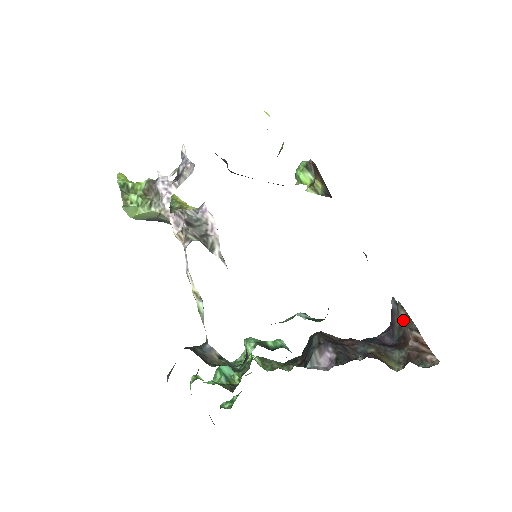
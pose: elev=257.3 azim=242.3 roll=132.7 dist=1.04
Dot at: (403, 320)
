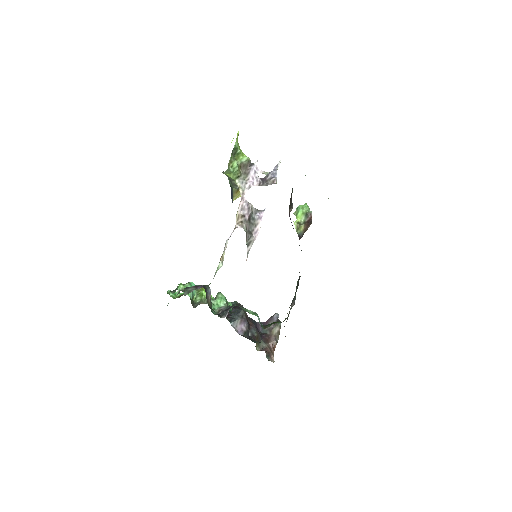
Dot at: (276, 331)
